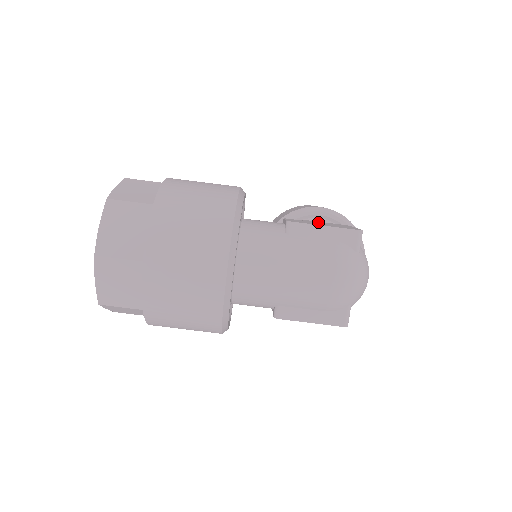
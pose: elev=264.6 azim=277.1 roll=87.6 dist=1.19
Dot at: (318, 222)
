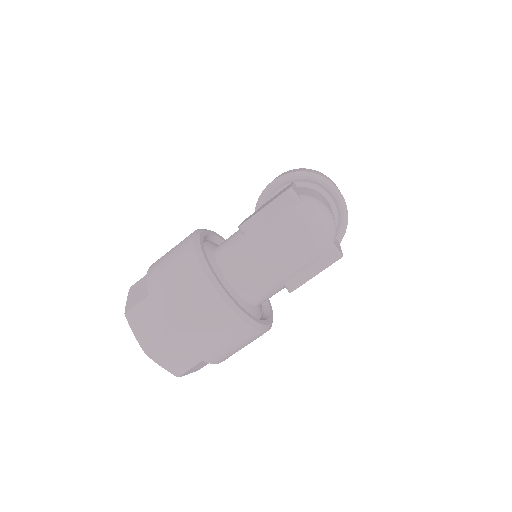
Dot at: (268, 201)
